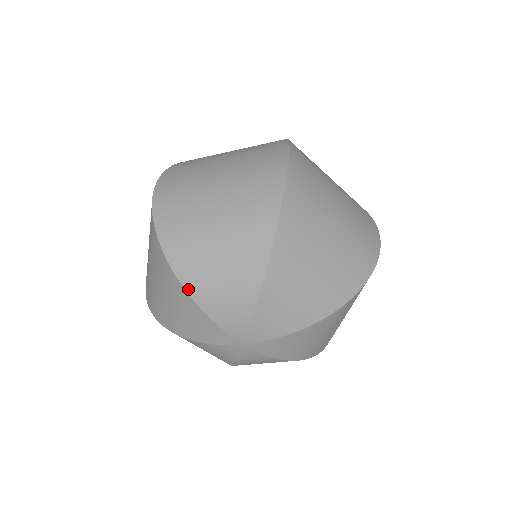
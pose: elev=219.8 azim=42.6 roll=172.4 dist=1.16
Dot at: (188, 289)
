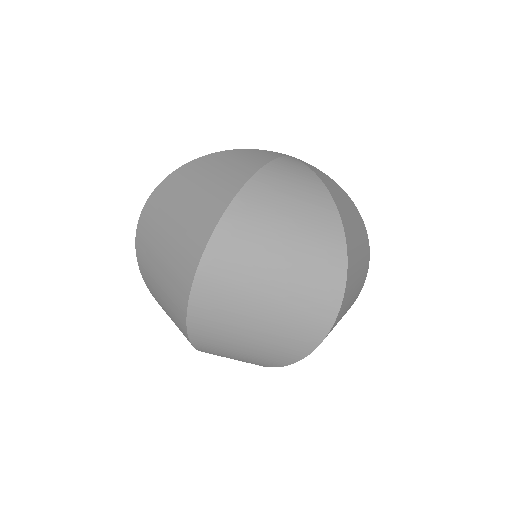
Dot at: occluded
